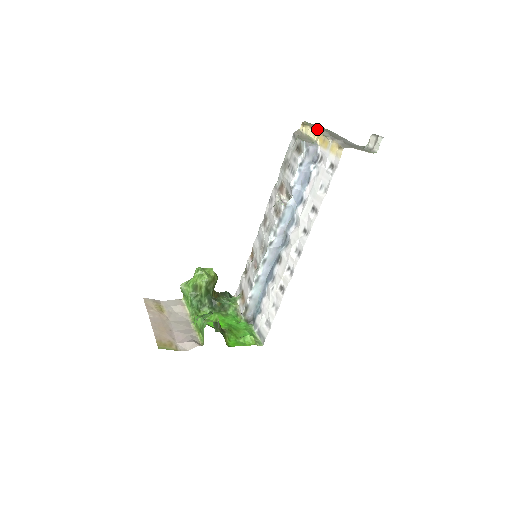
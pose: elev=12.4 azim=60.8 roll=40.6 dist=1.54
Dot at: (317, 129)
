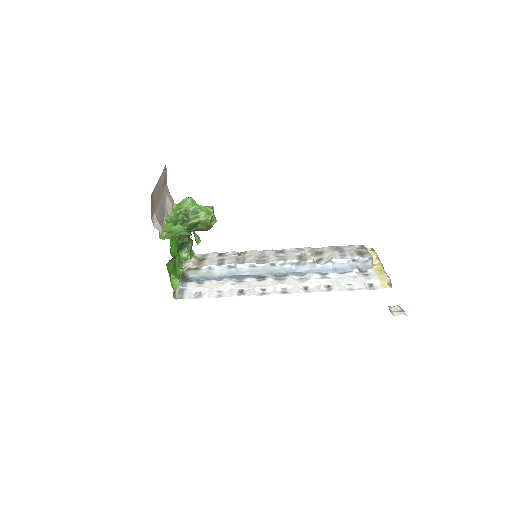
Dot at: (380, 262)
